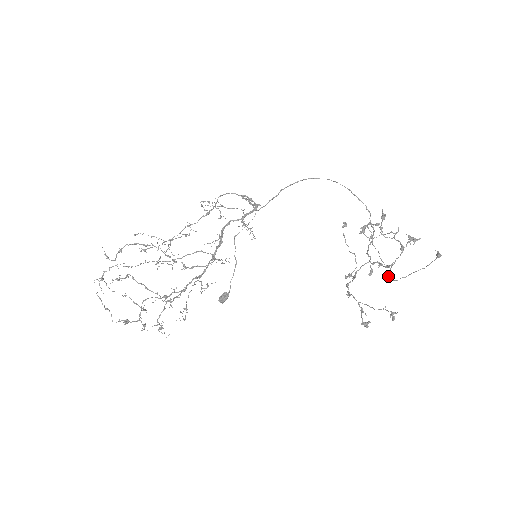
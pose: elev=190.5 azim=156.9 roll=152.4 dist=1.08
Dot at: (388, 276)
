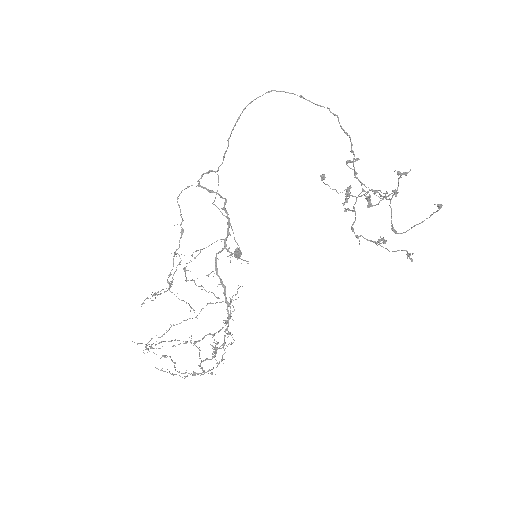
Dot at: (393, 230)
